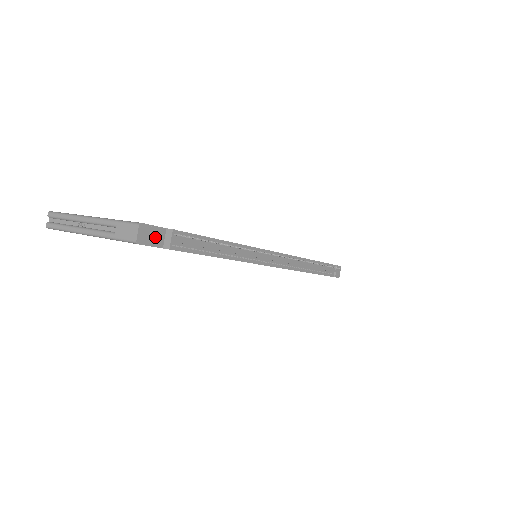
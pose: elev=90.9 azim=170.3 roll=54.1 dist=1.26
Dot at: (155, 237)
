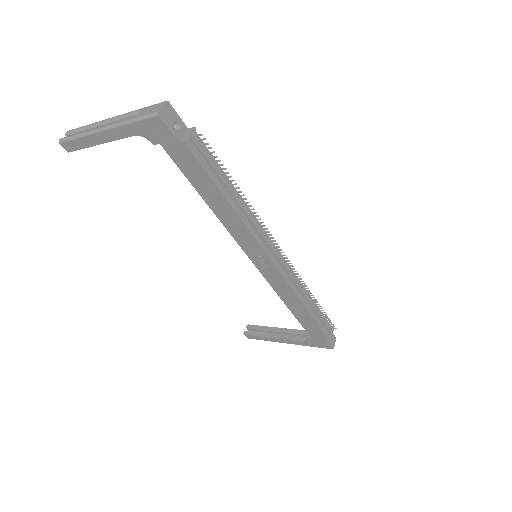
Dot at: (175, 129)
